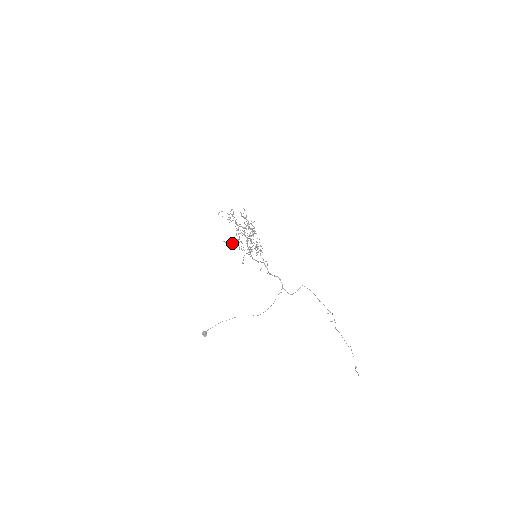
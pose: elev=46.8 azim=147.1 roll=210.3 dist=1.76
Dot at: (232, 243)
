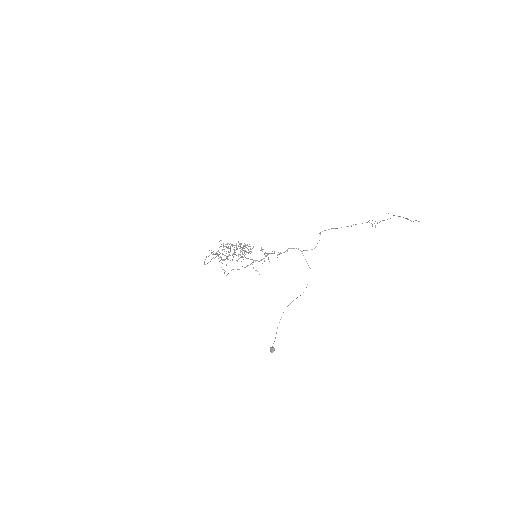
Dot at: occluded
